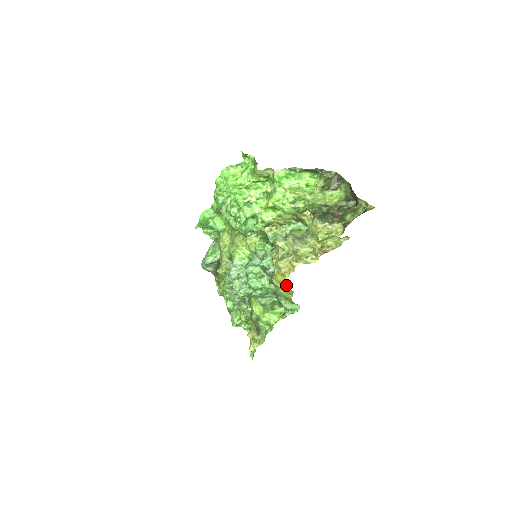
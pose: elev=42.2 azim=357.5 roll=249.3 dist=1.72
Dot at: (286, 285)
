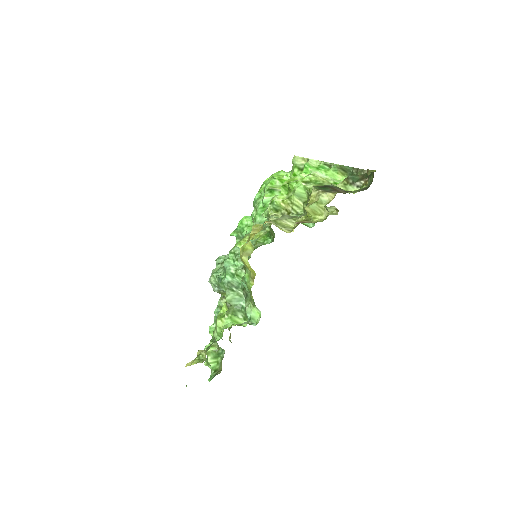
Dot at: (248, 255)
